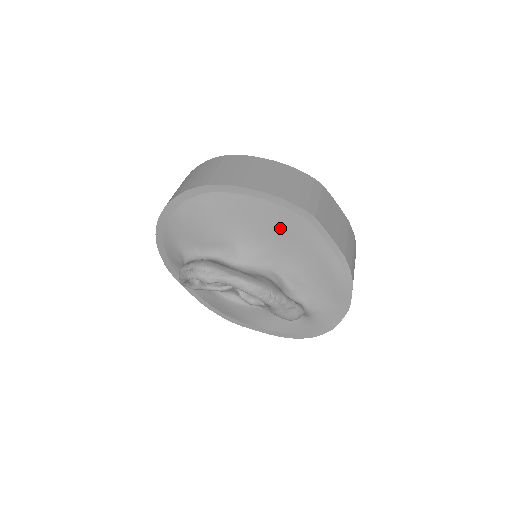
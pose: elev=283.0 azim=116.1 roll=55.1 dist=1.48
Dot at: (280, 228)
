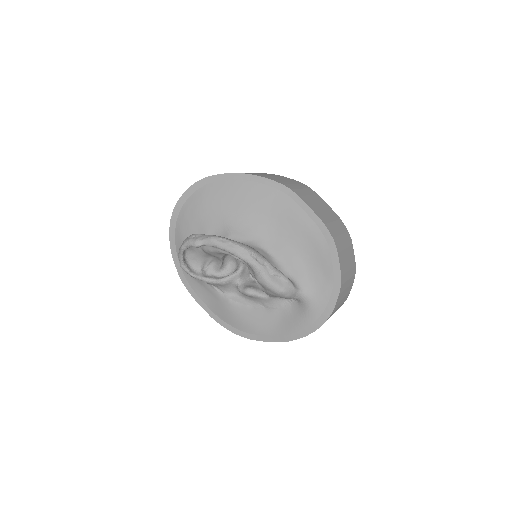
Dot at: (264, 206)
